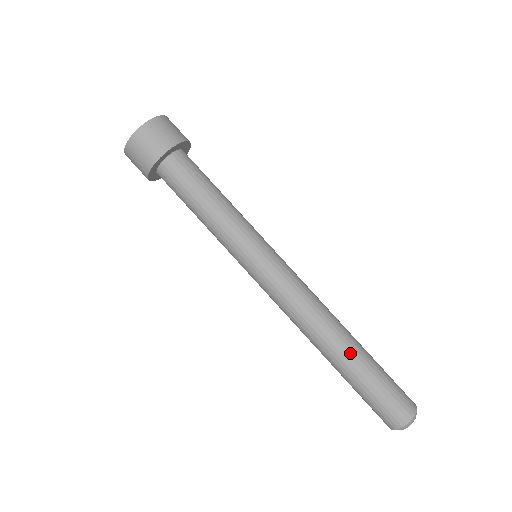
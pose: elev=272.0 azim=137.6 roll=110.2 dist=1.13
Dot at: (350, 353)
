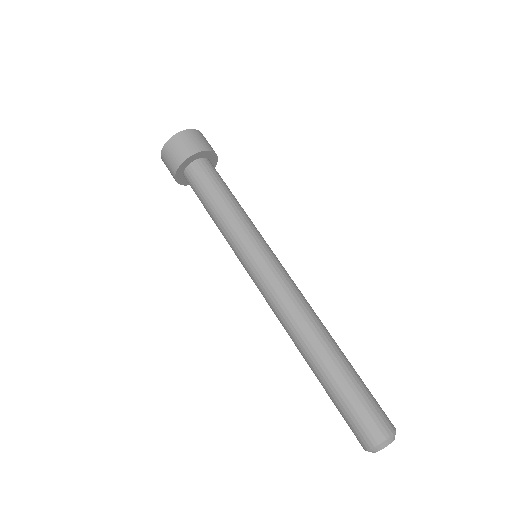
Dot at: (338, 352)
